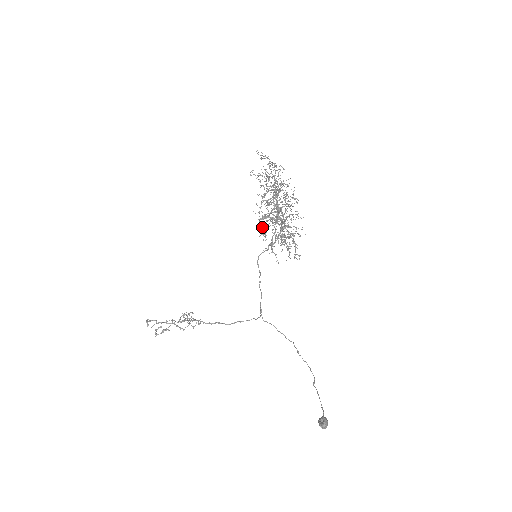
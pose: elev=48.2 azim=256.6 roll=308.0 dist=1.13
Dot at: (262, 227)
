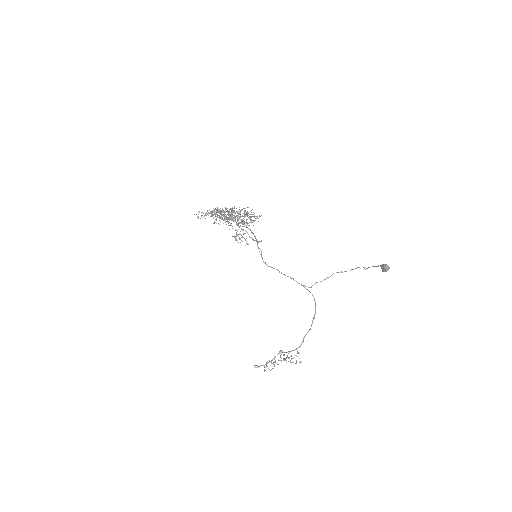
Dot at: (239, 239)
